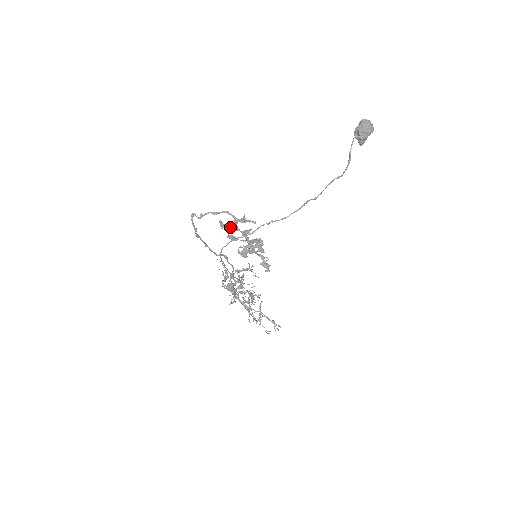
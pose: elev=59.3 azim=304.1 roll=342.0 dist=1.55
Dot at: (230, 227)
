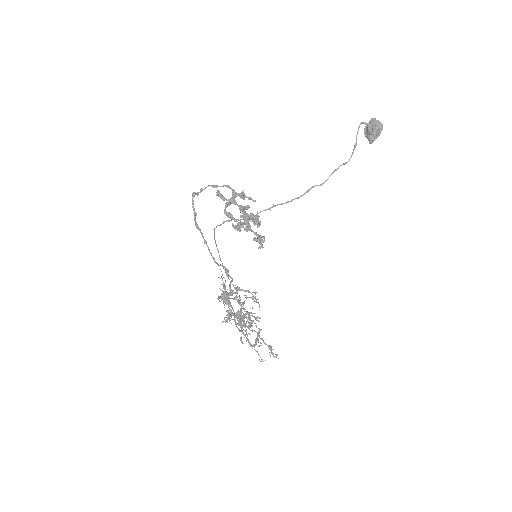
Dot at: occluded
